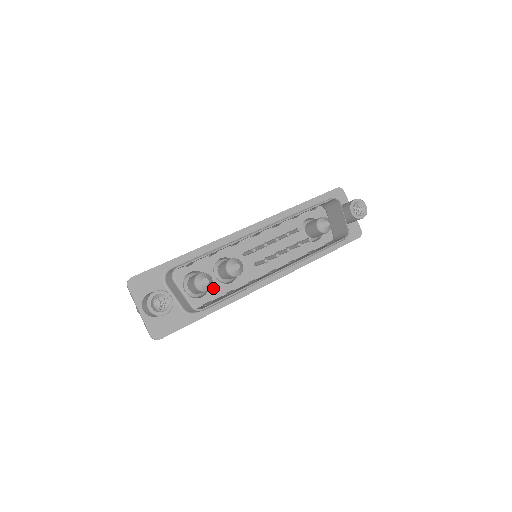
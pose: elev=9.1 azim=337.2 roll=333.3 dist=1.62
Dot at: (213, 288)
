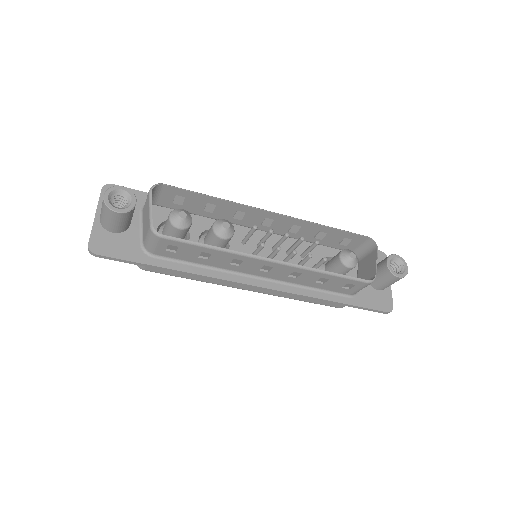
Dot at: occluded
